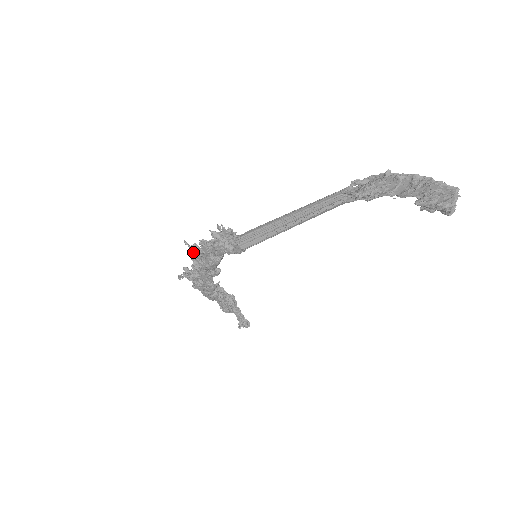
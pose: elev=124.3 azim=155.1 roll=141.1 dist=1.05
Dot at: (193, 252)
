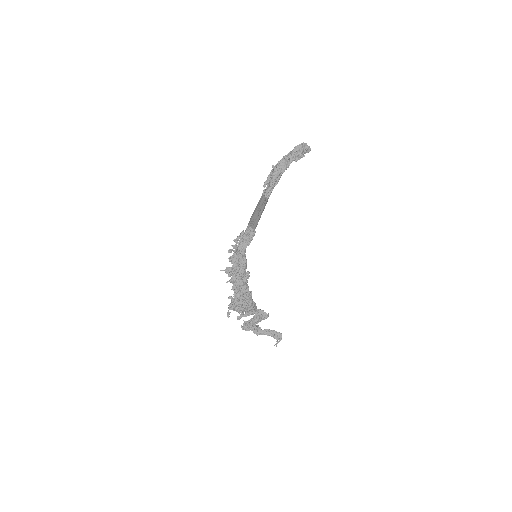
Dot at: (229, 271)
